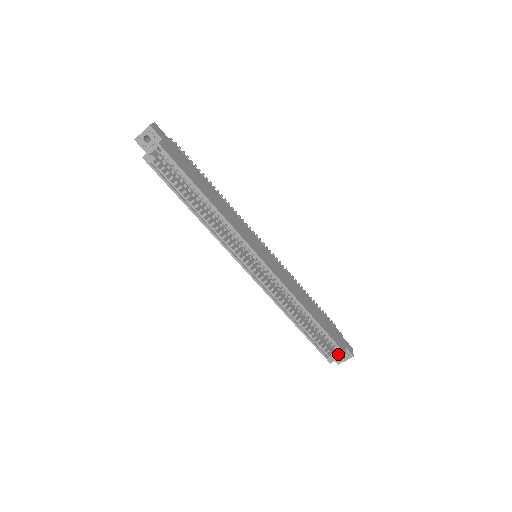
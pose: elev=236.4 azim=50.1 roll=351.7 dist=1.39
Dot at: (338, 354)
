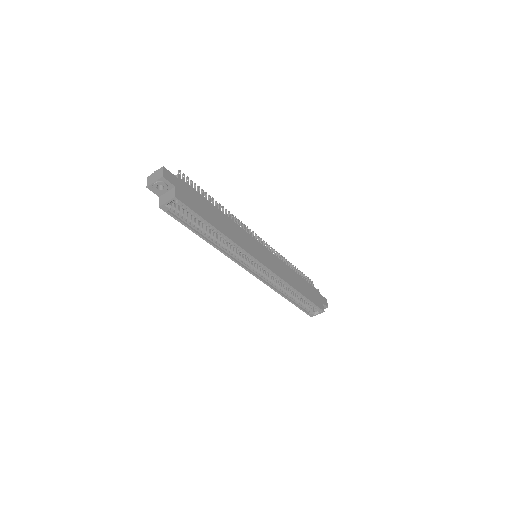
Dot at: (318, 312)
